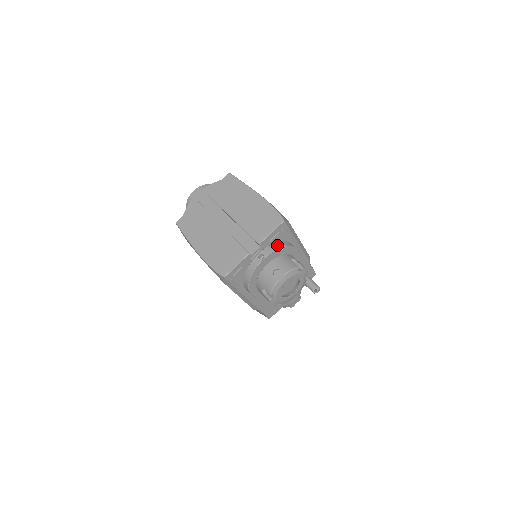
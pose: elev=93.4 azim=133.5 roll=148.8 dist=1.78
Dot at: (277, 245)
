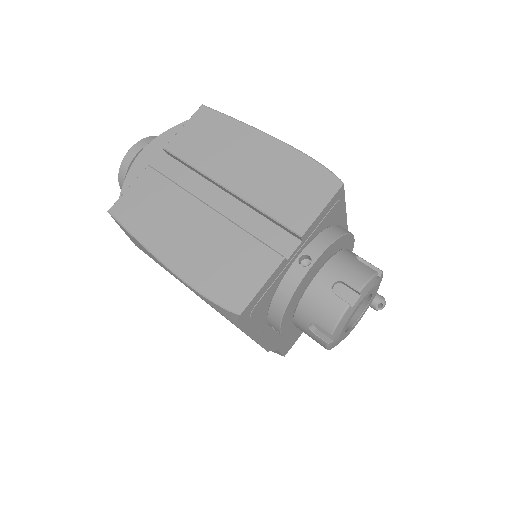
Dot at: (329, 234)
